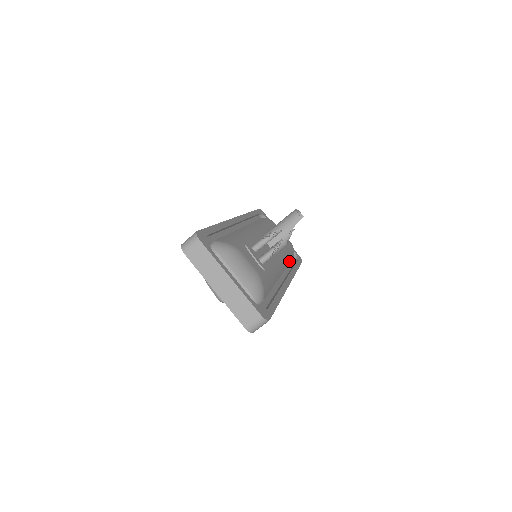
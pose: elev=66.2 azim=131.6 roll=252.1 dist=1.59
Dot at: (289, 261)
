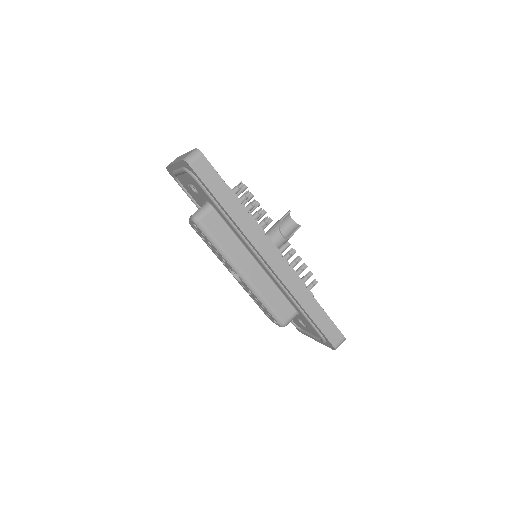
Dot at: occluded
